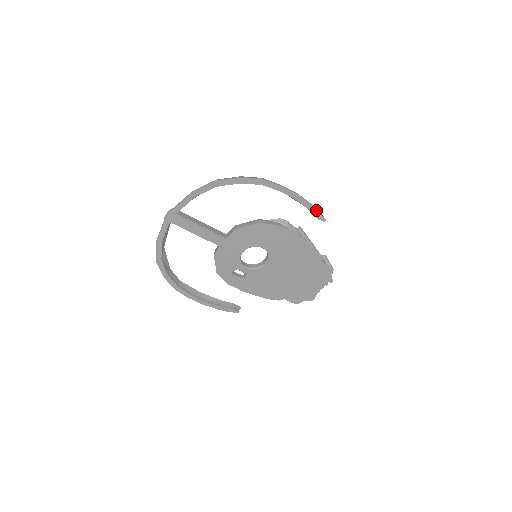
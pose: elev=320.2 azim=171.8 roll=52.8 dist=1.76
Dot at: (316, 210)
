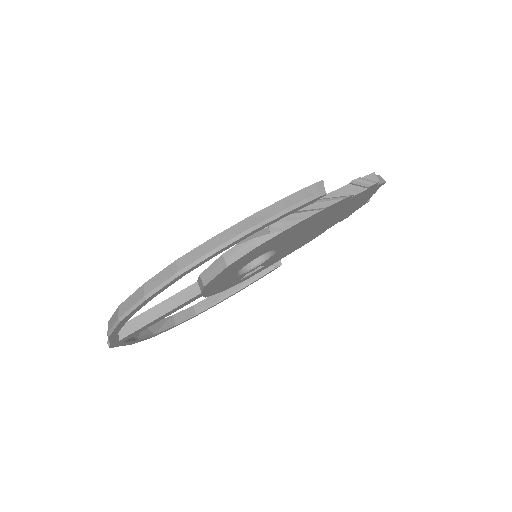
Dot at: (299, 207)
